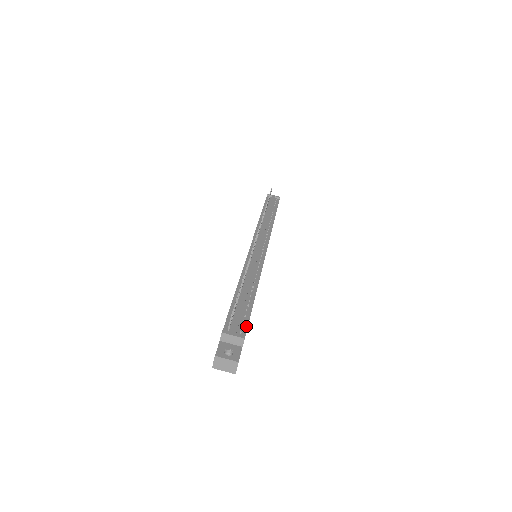
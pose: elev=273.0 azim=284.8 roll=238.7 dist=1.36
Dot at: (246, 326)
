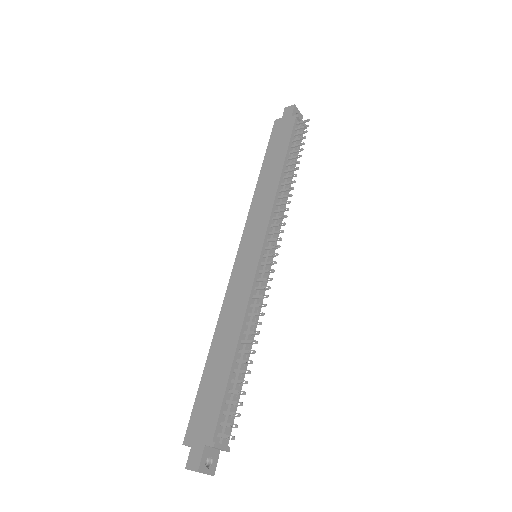
Dot at: (232, 425)
